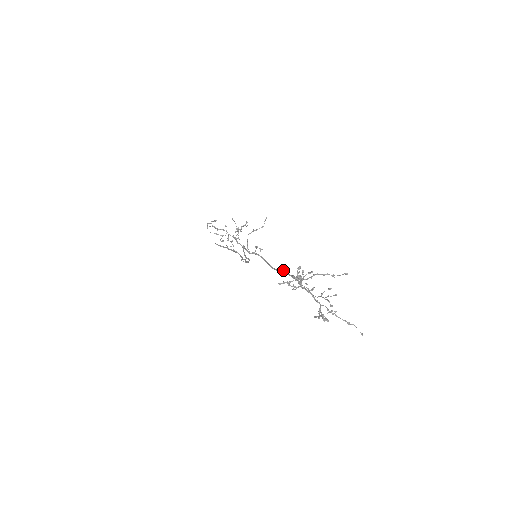
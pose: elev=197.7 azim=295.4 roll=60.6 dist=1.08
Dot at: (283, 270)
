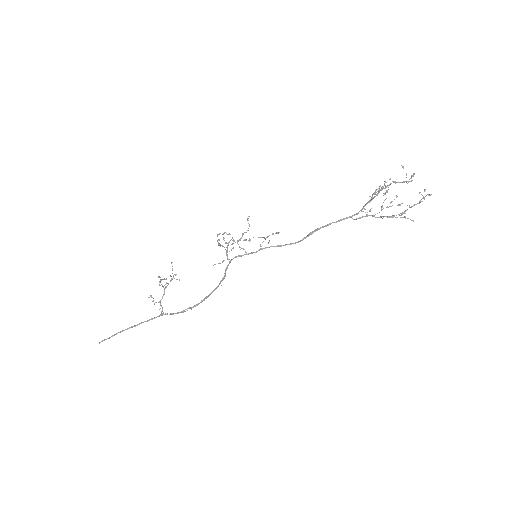
Dot at: (322, 226)
